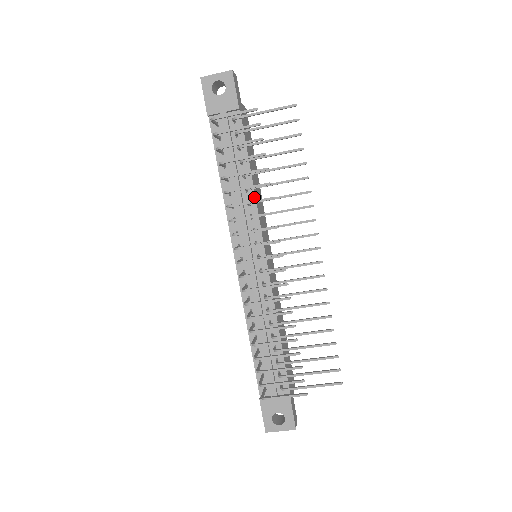
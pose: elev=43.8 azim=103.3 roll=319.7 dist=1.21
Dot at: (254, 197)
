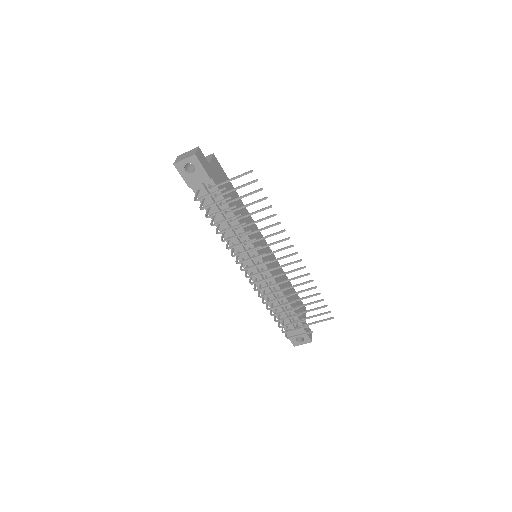
Dot at: (242, 229)
